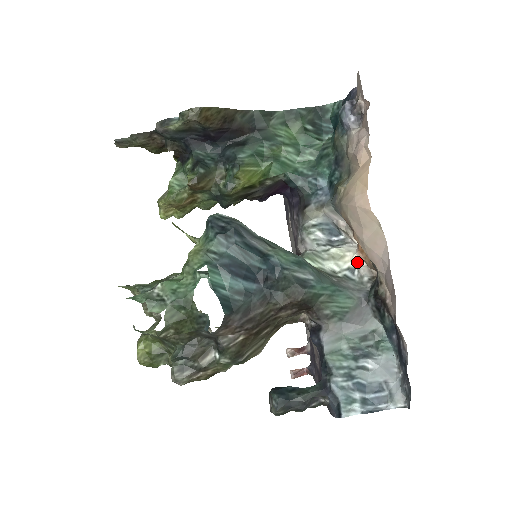
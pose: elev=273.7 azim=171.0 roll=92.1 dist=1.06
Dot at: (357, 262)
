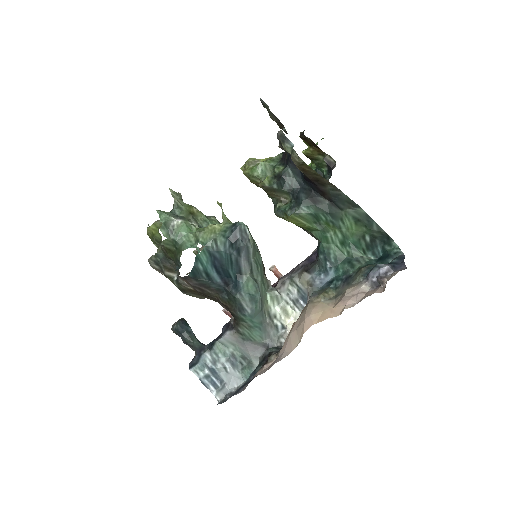
Dot at: (289, 329)
